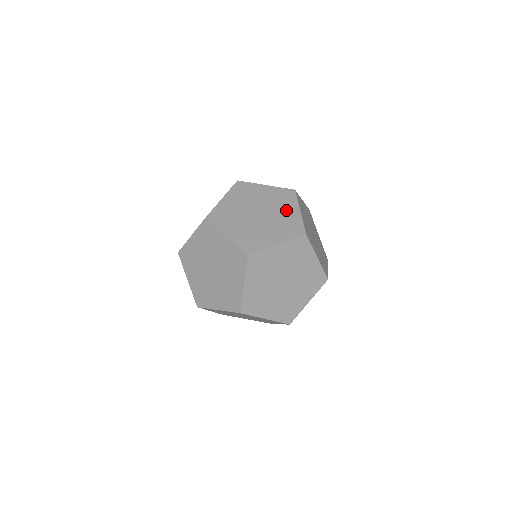
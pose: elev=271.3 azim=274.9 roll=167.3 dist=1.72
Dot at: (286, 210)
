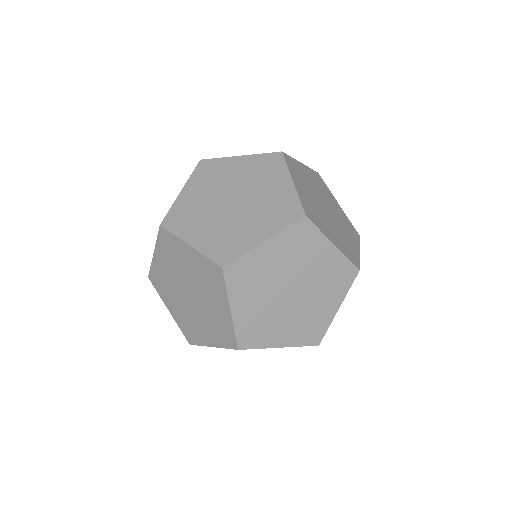
Dot at: (325, 300)
